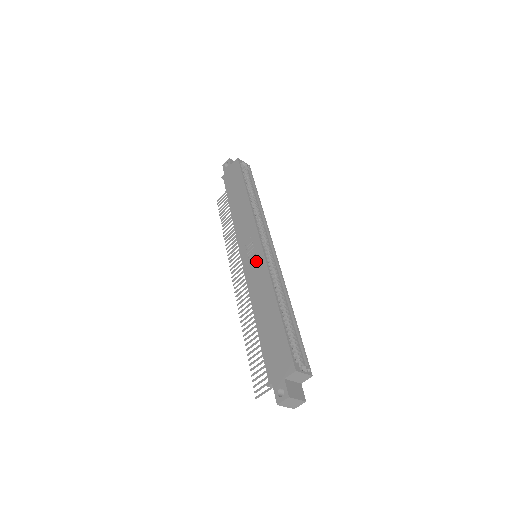
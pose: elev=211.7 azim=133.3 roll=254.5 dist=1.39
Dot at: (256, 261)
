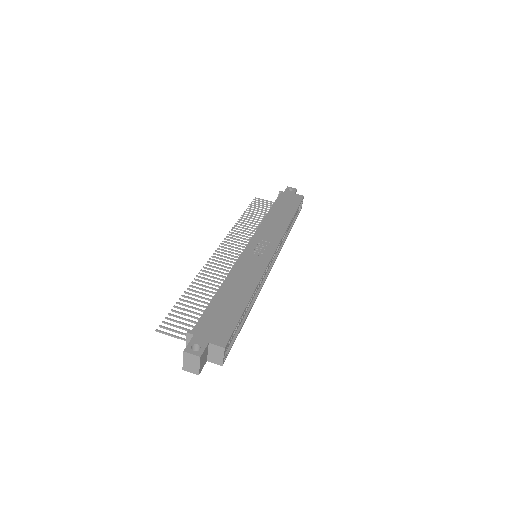
Dot at: (259, 258)
